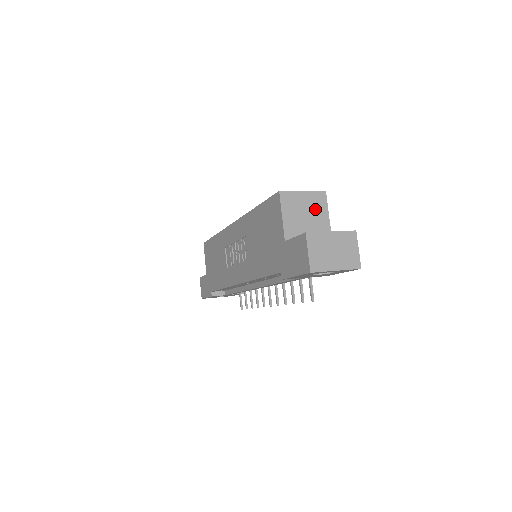
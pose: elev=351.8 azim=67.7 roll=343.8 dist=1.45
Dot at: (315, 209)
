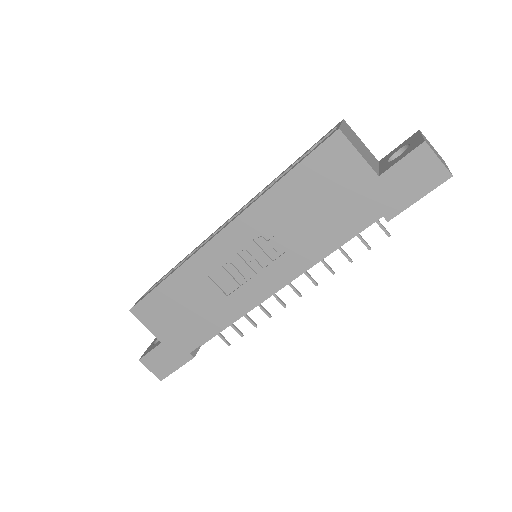
Dot at: (356, 138)
